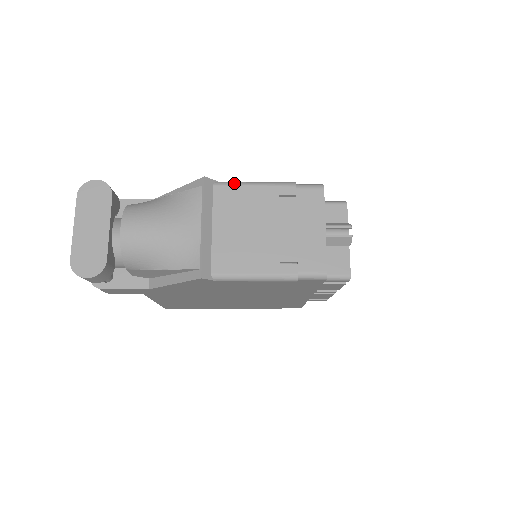
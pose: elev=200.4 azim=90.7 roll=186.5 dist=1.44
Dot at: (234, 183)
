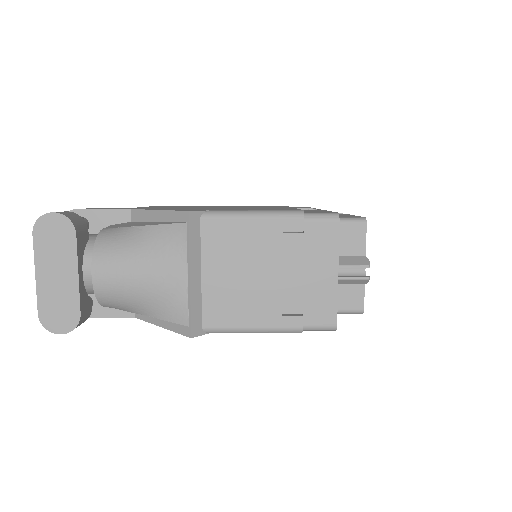
Dot at: (226, 215)
